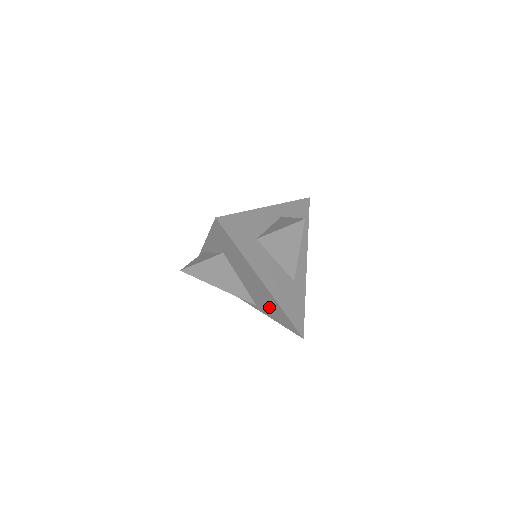
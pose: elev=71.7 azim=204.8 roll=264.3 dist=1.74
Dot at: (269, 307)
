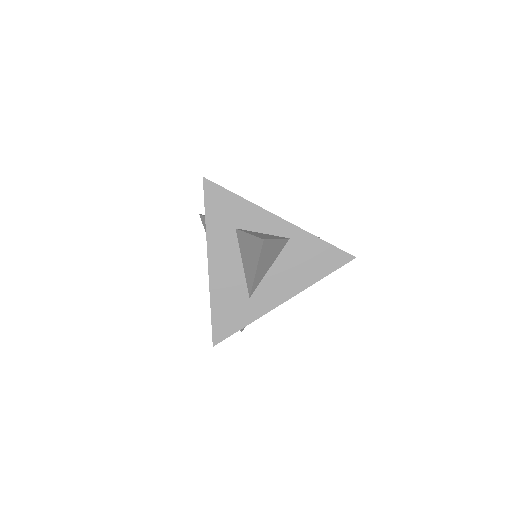
Dot at: occluded
